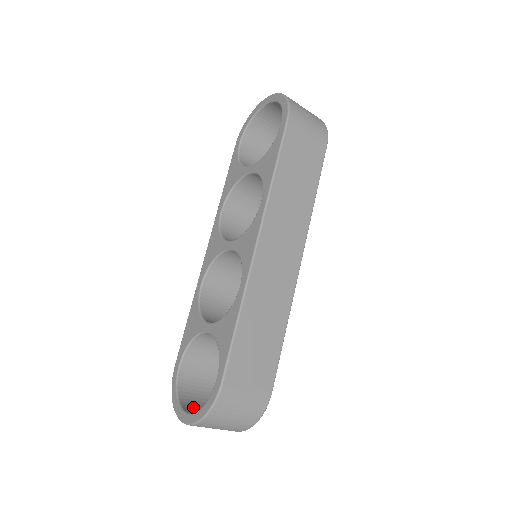
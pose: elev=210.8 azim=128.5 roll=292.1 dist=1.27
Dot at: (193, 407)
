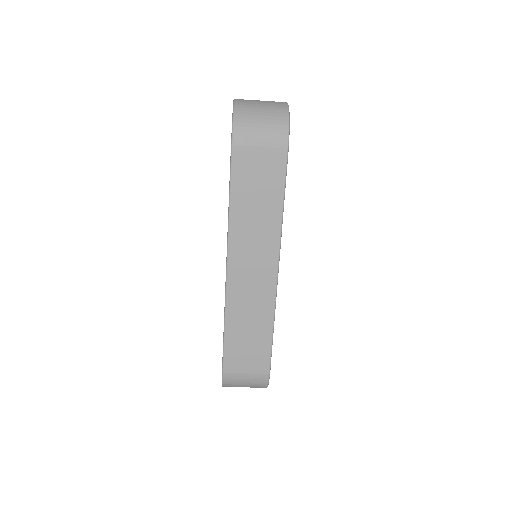
Dot at: occluded
